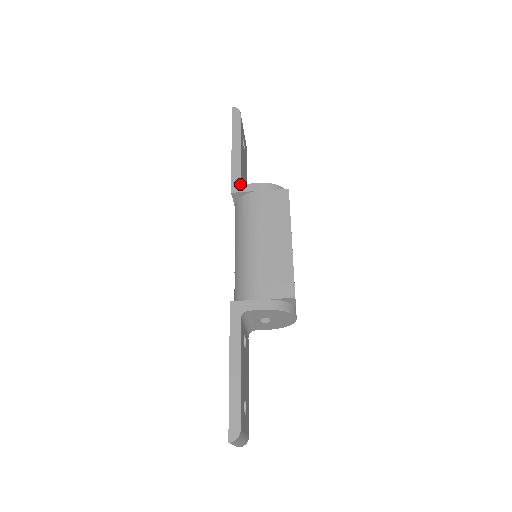
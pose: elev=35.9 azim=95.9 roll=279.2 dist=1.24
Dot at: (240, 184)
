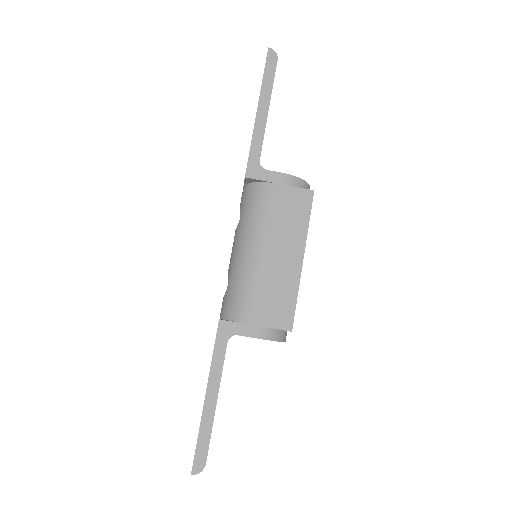
Dot at: (258, 168)
